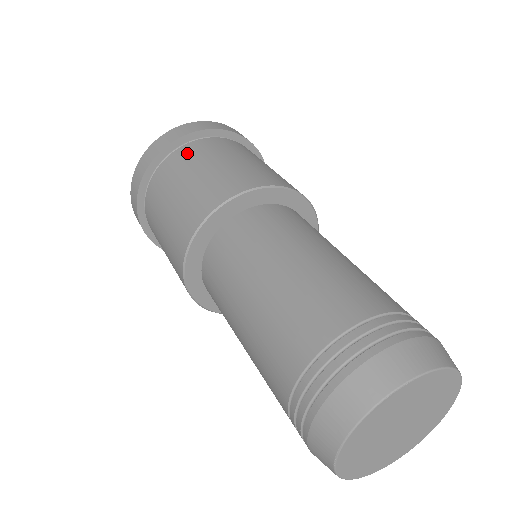
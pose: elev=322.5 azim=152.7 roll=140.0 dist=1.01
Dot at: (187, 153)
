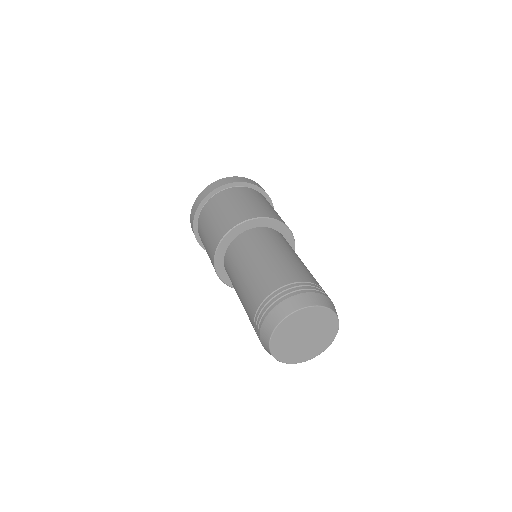
Dot at: (201, 223)
